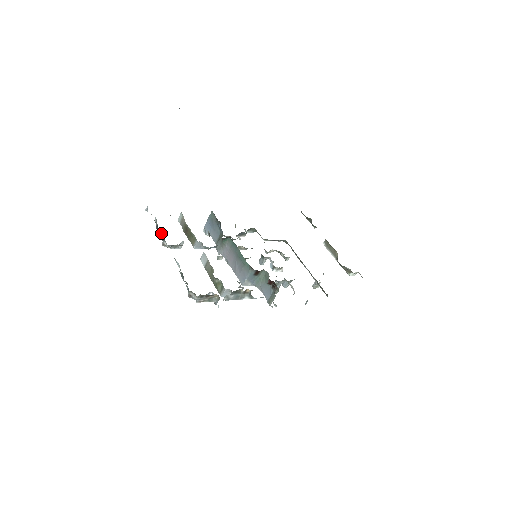
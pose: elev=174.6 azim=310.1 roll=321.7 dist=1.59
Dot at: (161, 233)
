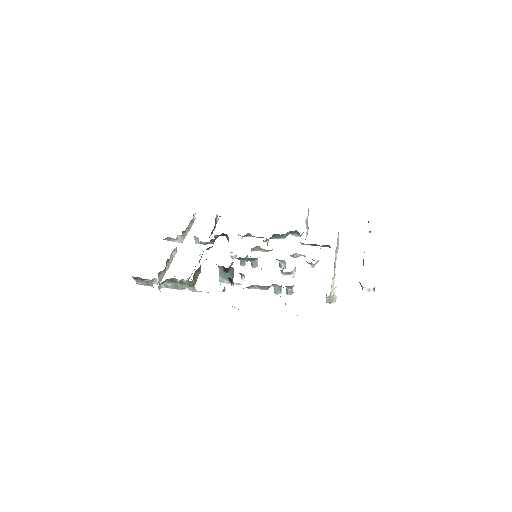
Dot at: occluded
